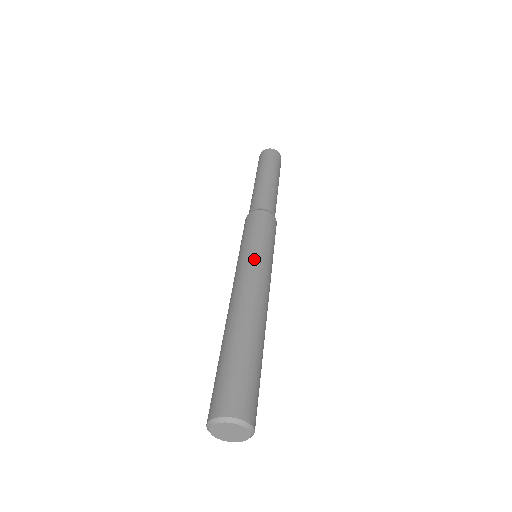
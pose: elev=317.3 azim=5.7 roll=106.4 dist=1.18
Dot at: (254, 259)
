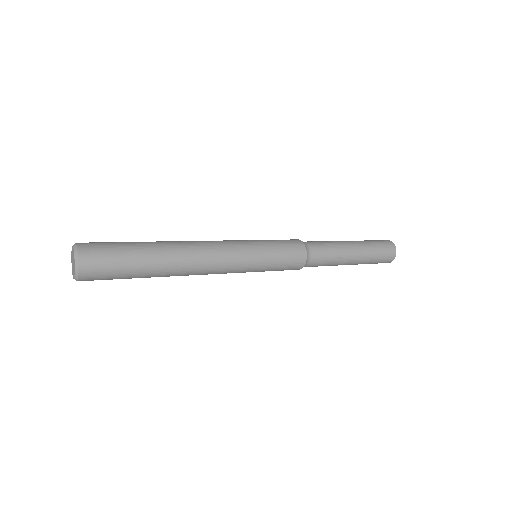
Dot at: occluded
